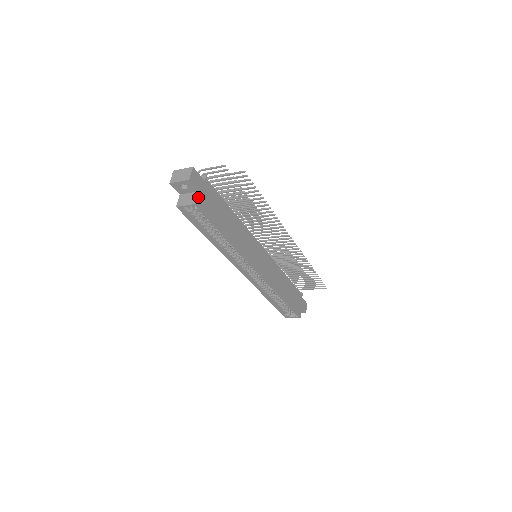
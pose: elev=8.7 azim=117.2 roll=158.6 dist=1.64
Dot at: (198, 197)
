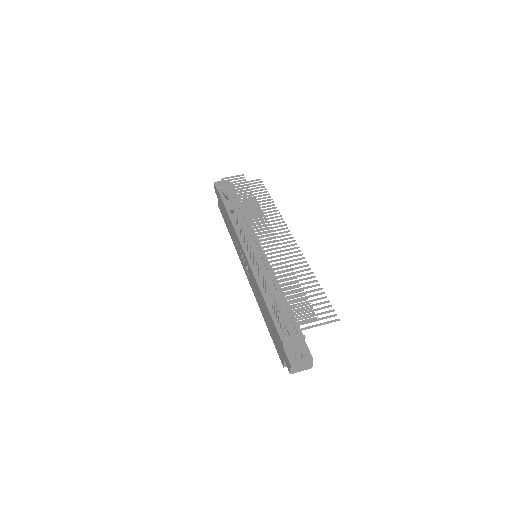
Dot at: occluded
